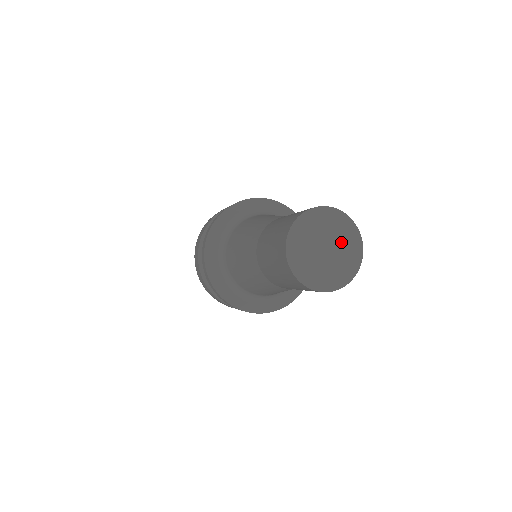
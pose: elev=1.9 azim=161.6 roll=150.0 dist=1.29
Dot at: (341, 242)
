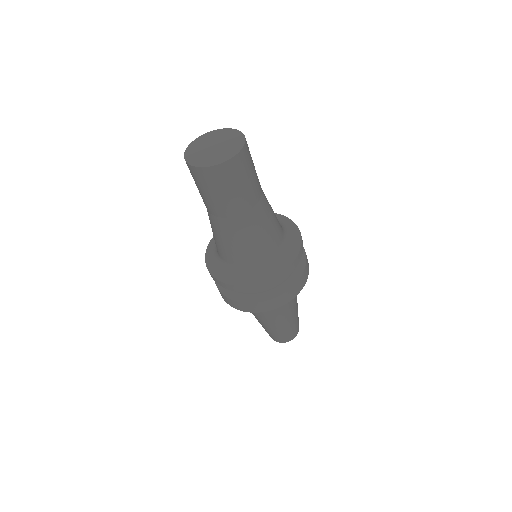
Dot at: (222, 139)
